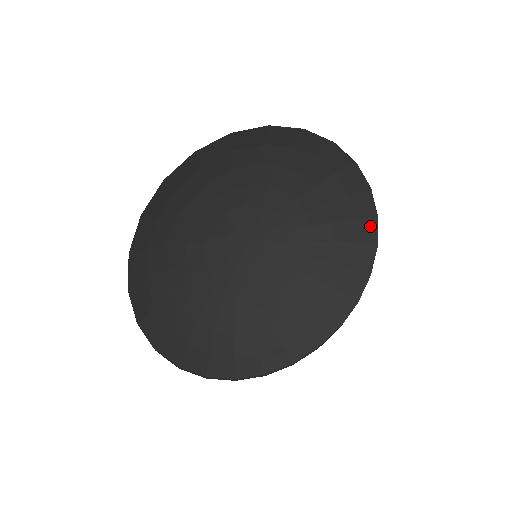
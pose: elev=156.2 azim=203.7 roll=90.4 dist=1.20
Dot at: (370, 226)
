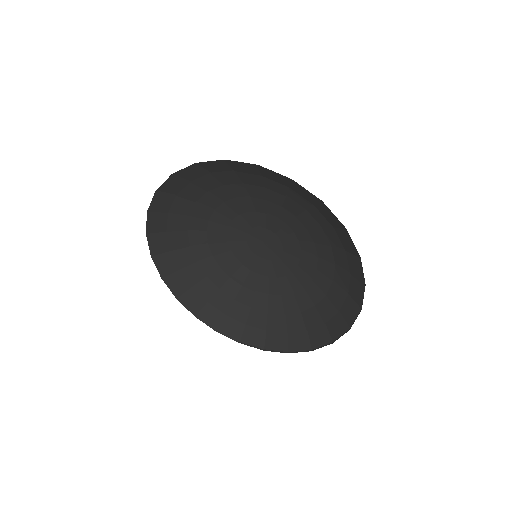
Dot at: (299, 189)
